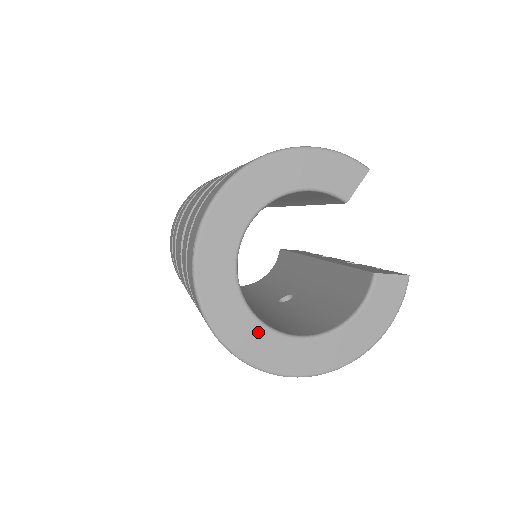
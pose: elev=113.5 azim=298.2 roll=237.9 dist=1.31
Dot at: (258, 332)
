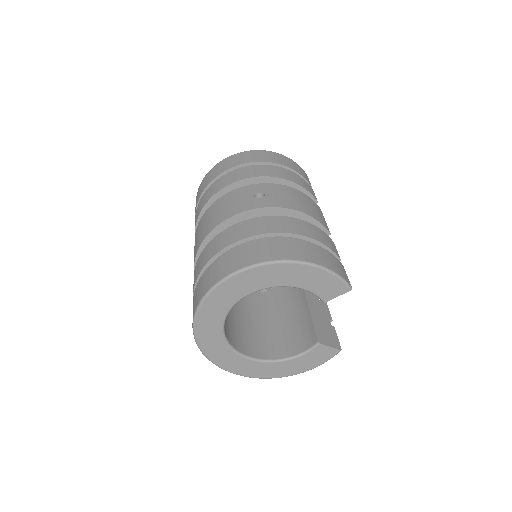
Dot at: (224, 349)
